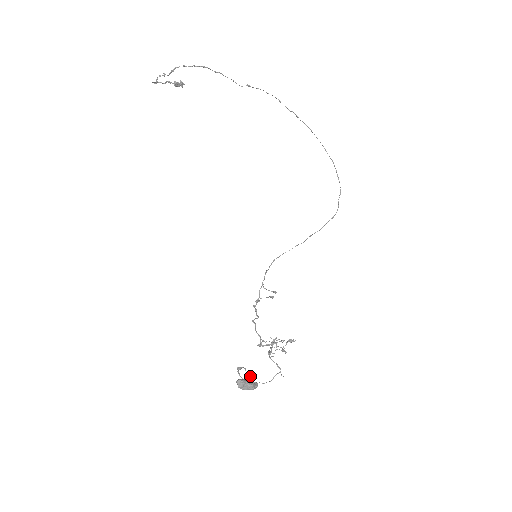
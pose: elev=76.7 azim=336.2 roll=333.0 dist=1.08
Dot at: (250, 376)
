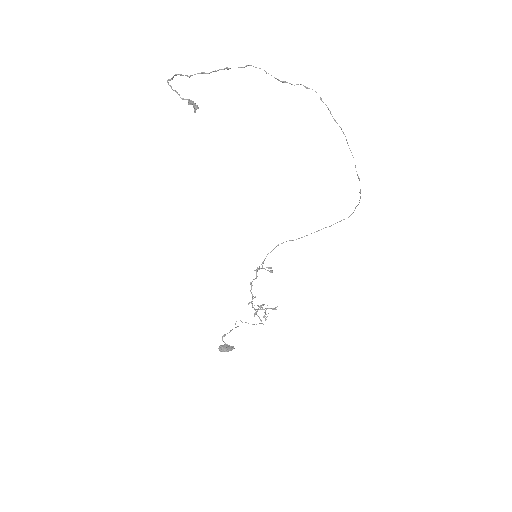
Dot at: occluded
